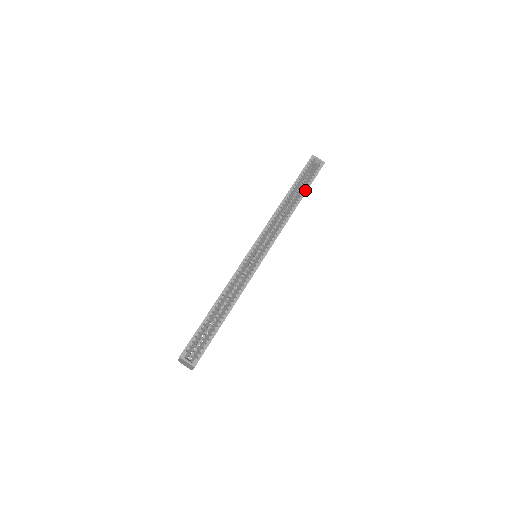
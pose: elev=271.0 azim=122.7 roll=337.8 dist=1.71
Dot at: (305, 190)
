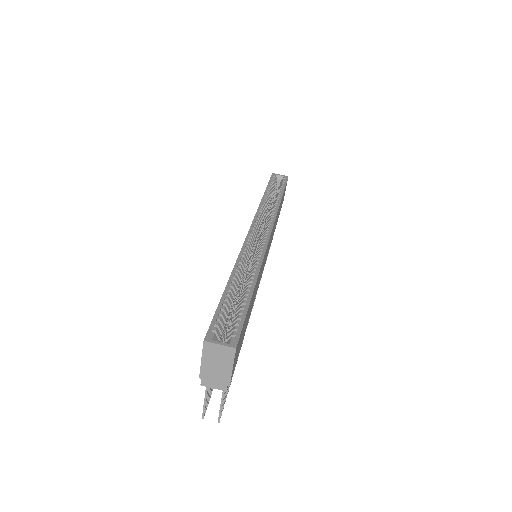
Dot at: (281, 191)
